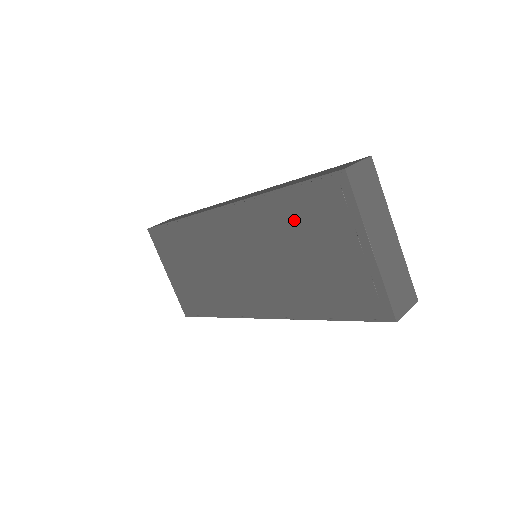
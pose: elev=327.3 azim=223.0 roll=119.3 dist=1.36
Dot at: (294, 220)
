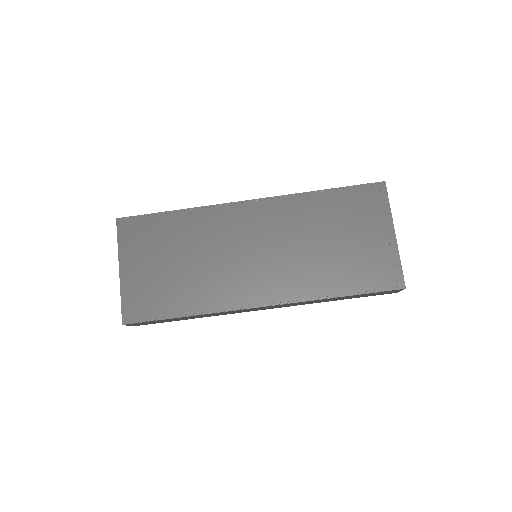
Dot at: (332, 213)
